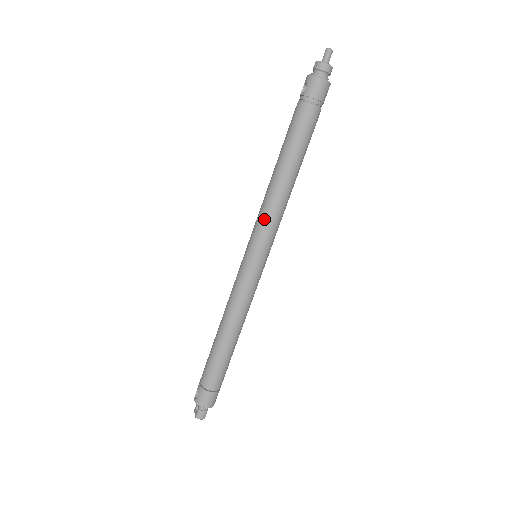
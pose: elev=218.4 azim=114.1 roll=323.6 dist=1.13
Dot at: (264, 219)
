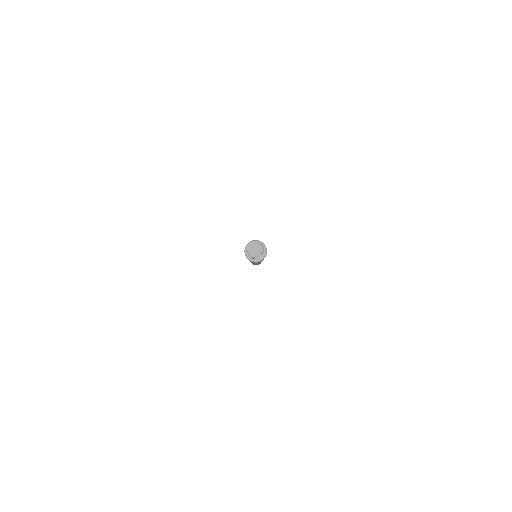
Dot at: occluded
